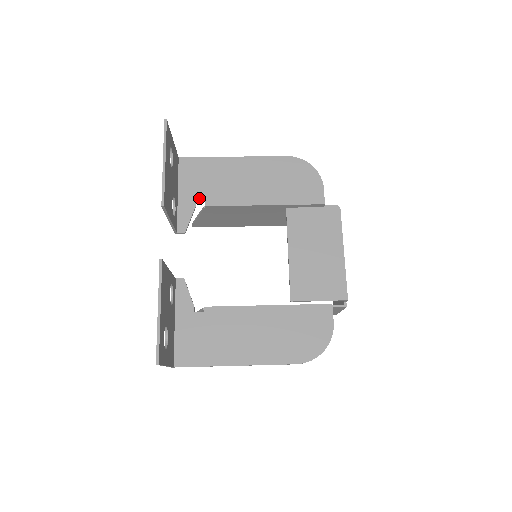
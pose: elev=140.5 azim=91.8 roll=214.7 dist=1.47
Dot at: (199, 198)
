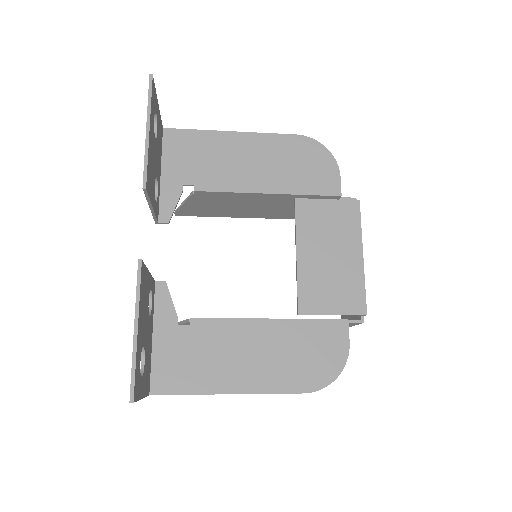
Dot at: (187, 180)
